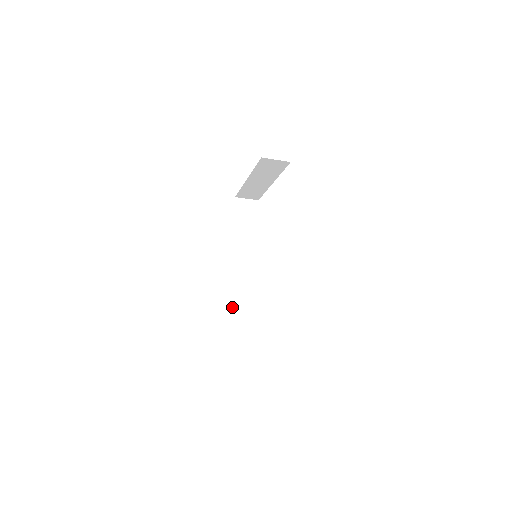
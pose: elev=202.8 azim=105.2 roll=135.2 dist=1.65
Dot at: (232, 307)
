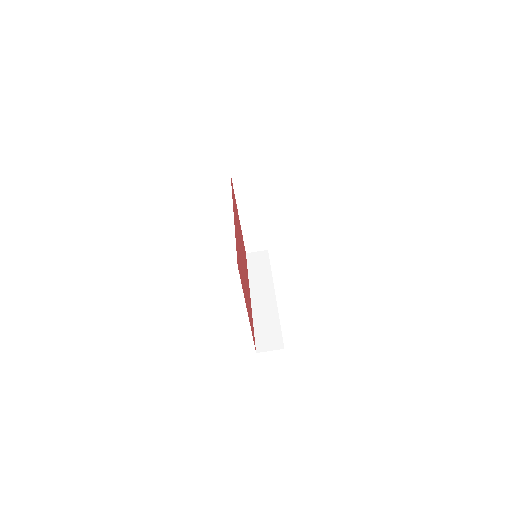
Dot at: (258, 328)
